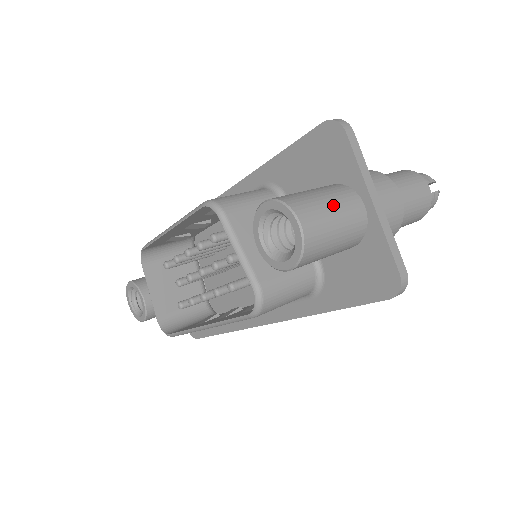
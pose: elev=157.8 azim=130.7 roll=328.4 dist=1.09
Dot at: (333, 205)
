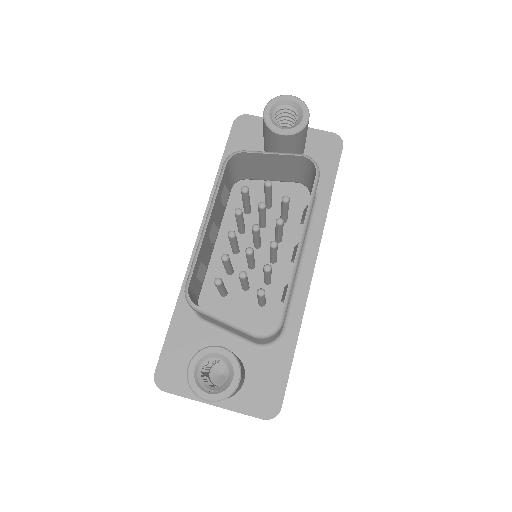
Dot at: occluded
